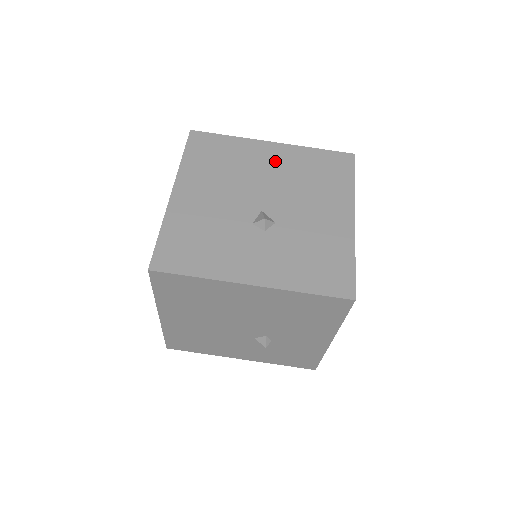
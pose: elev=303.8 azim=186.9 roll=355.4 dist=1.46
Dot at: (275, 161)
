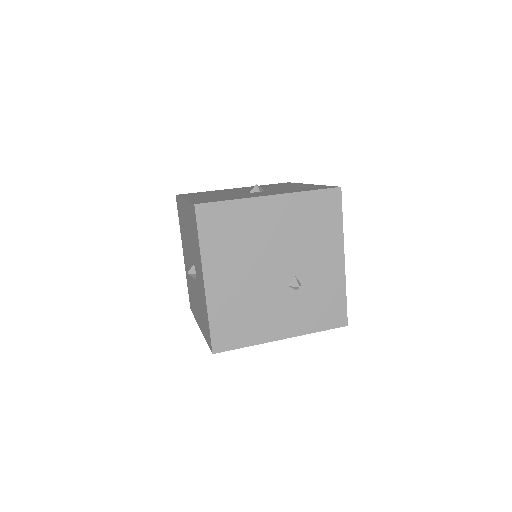
Dot at: occluded
